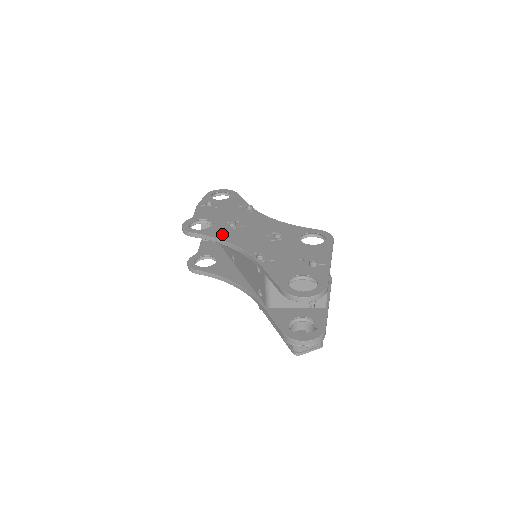
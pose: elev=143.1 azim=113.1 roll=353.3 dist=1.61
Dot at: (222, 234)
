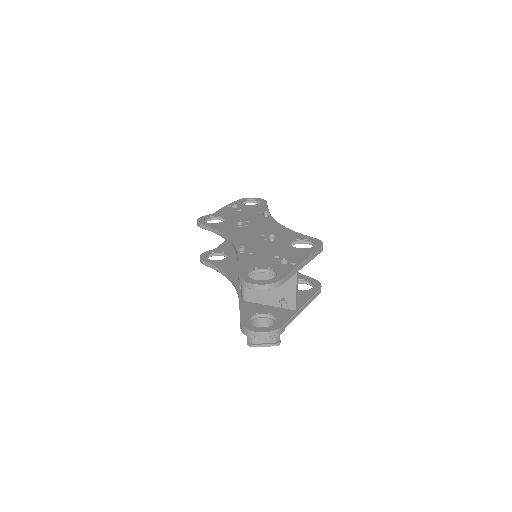
Dot at: (225, 228)
